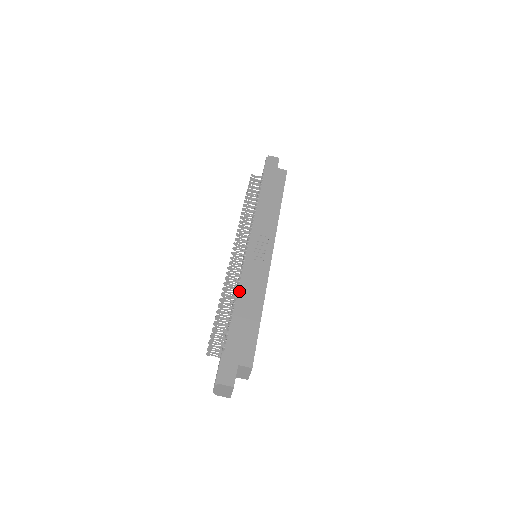
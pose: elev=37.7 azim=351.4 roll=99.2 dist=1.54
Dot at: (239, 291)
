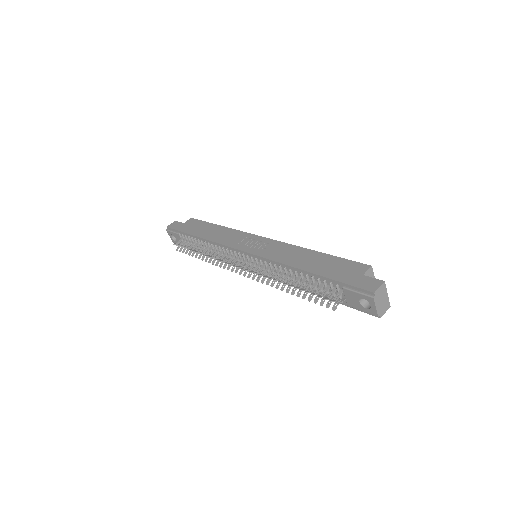
Dot at: (286, 264)
